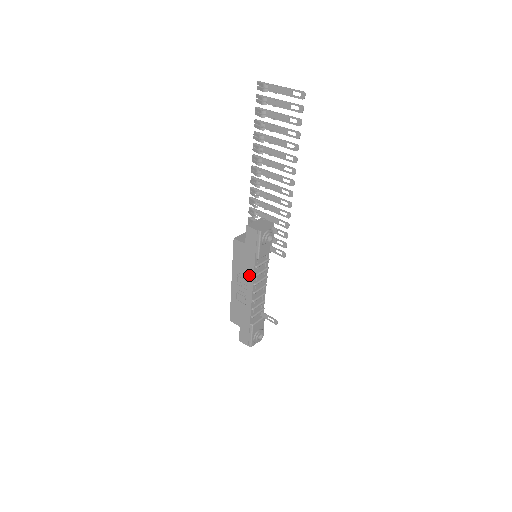
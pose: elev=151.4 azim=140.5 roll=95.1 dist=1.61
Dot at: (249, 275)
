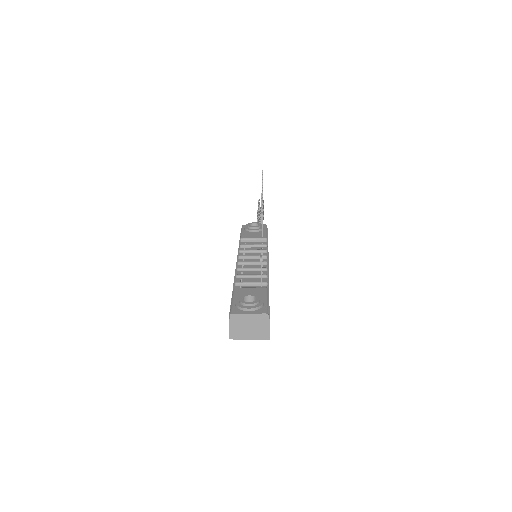
Dot at: occluded
